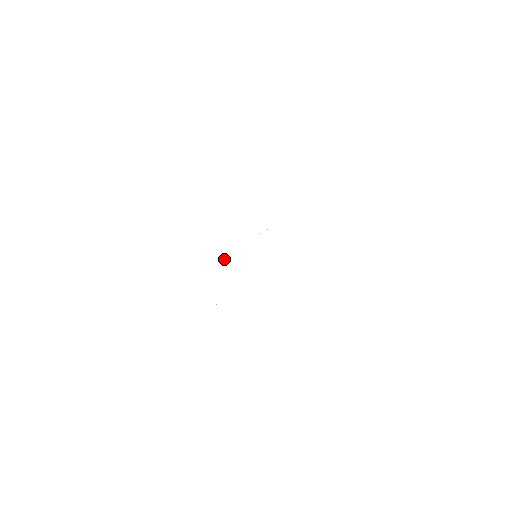
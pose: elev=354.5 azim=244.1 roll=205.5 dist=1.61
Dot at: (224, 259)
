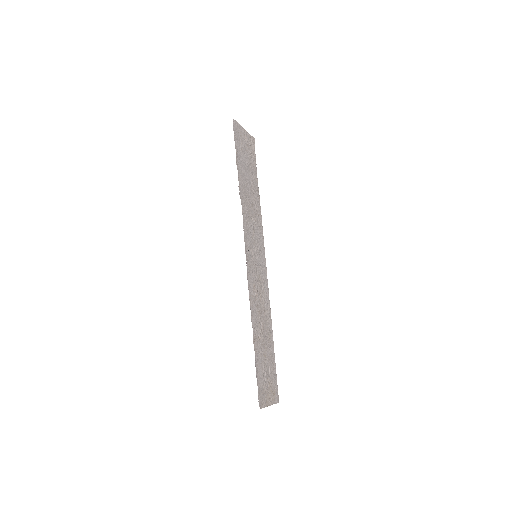
Dot at: (273, 344)
